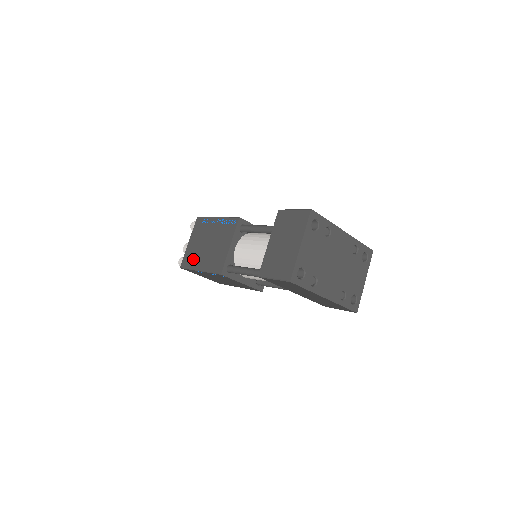
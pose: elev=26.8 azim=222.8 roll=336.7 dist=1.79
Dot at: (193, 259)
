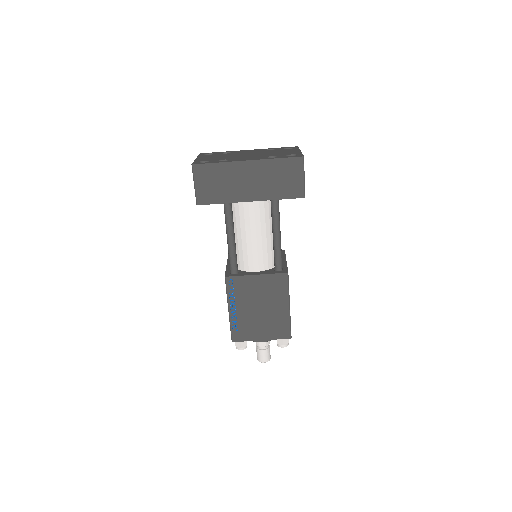
Dot at: occluded
